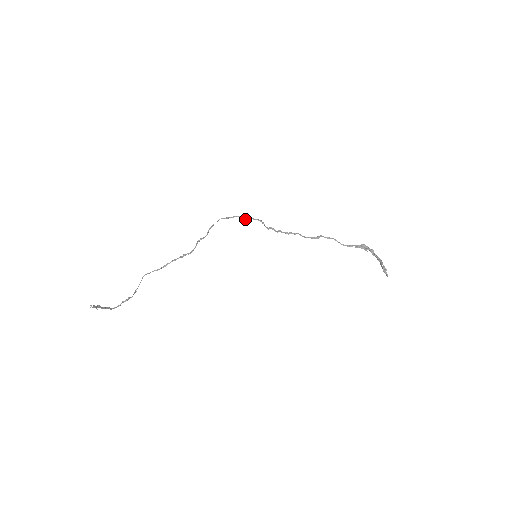
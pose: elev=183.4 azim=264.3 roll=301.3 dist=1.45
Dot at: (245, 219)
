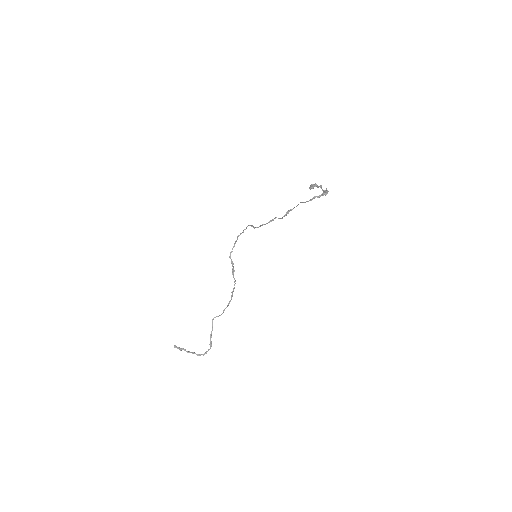
Dot at: (243, 232)
